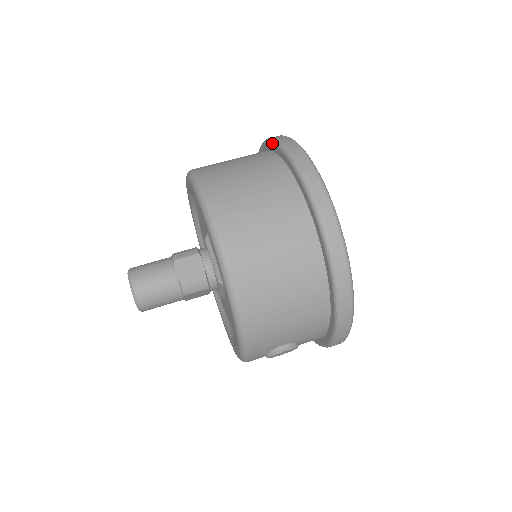
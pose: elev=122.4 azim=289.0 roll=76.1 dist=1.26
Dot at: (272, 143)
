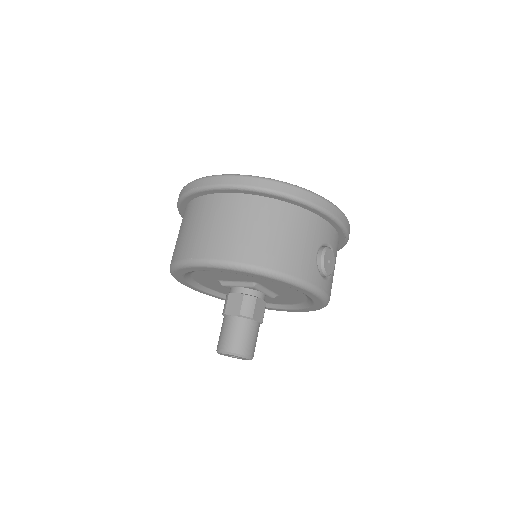
Dot at: (179, 208)
